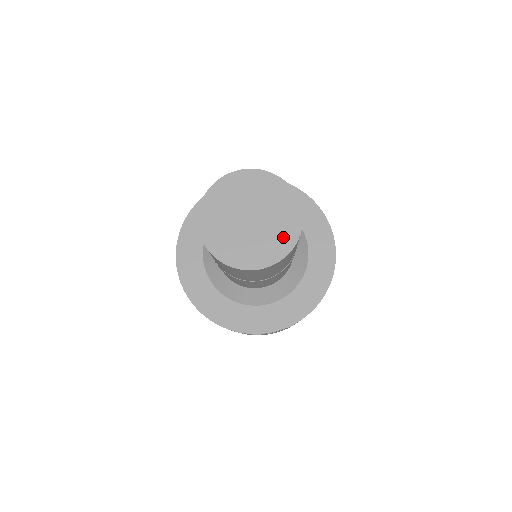
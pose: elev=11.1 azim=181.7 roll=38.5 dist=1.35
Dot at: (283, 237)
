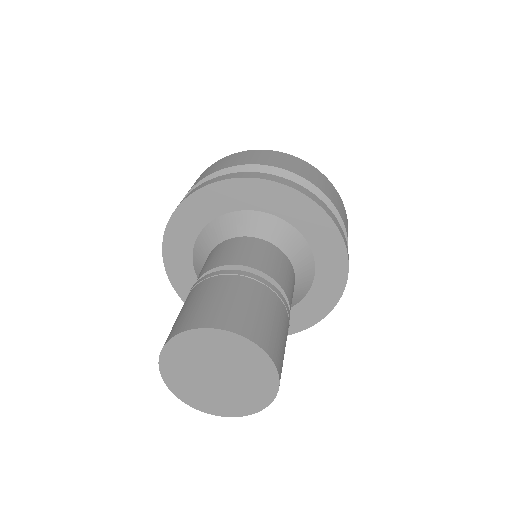
Dot at: (262, 378)
